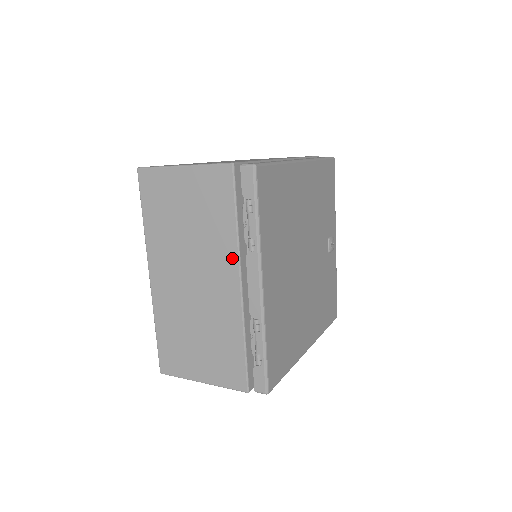
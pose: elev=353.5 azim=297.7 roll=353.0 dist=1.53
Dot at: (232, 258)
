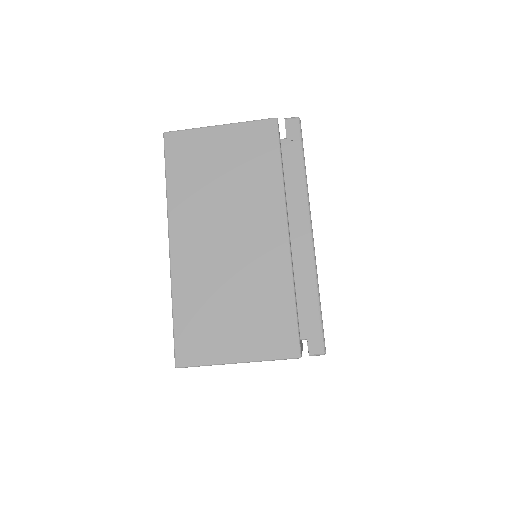
Dot at: occluded
